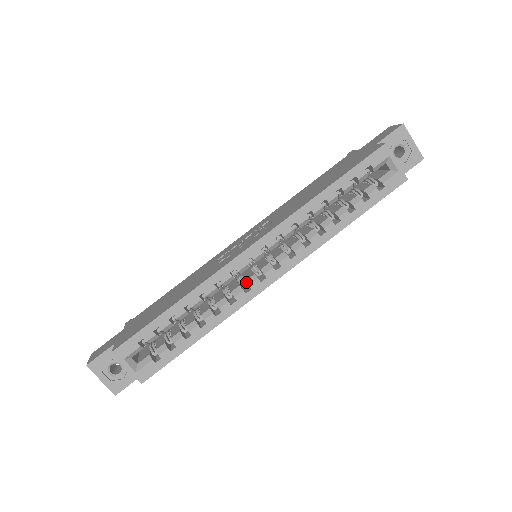
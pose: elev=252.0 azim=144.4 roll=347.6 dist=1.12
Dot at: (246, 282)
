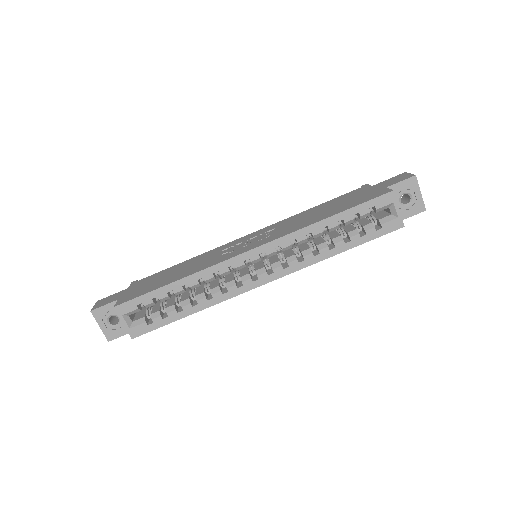
Dot at: occluded
